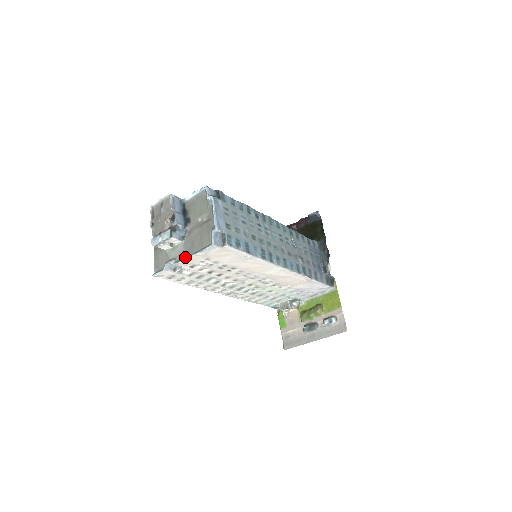
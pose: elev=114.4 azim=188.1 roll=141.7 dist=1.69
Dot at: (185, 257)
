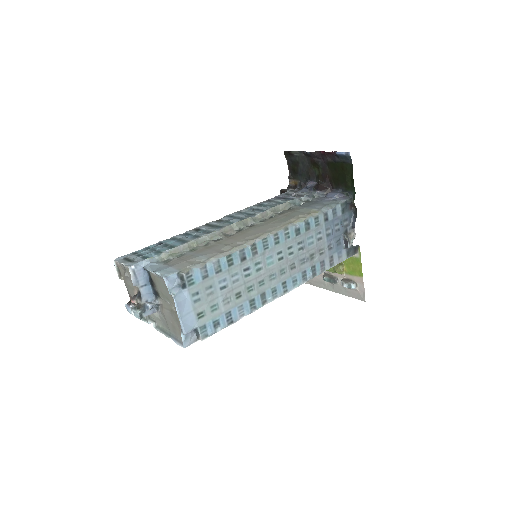
Dot at: (163, 330)
